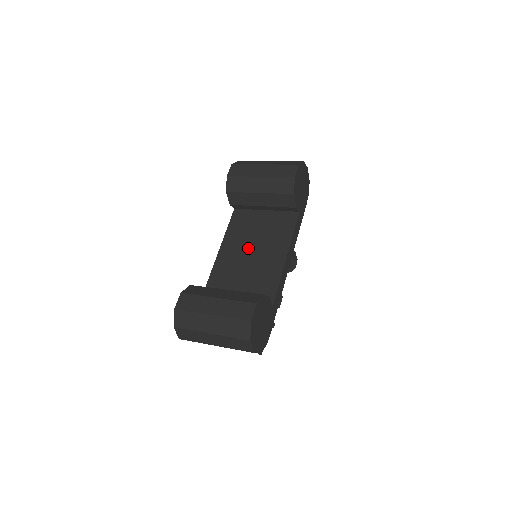
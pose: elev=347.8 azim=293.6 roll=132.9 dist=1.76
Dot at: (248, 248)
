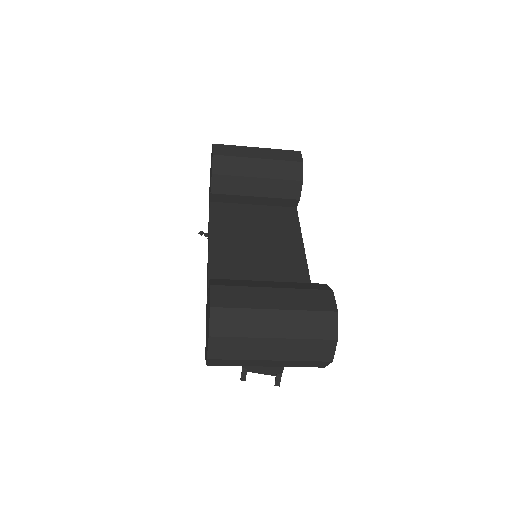
Dot at: (250, 244)
